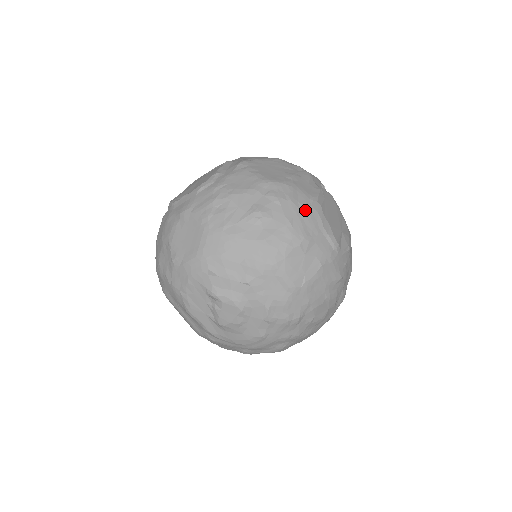
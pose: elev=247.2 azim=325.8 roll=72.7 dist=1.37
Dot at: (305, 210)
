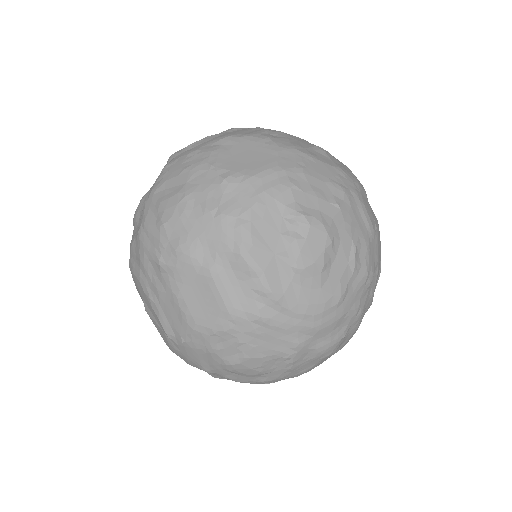
Dot at: occluded
